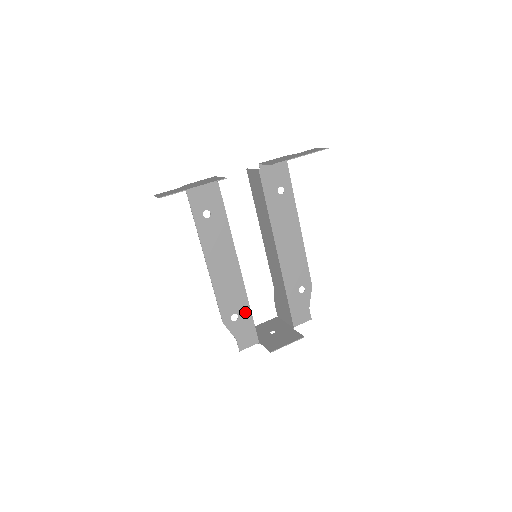
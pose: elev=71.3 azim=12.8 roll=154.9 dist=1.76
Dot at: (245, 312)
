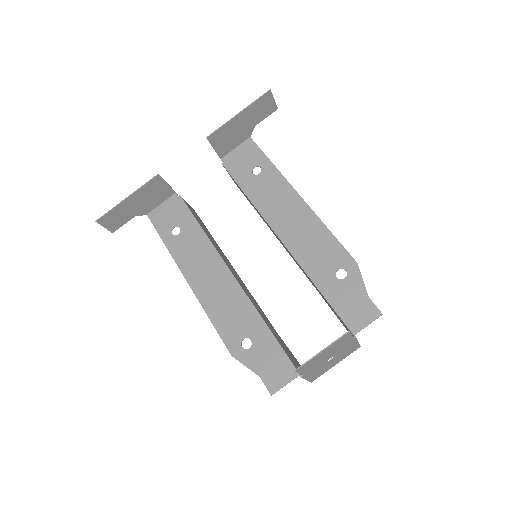
Dot at: (260, 332)
